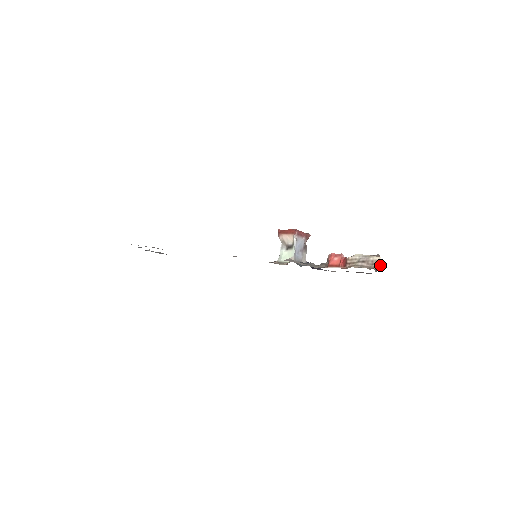
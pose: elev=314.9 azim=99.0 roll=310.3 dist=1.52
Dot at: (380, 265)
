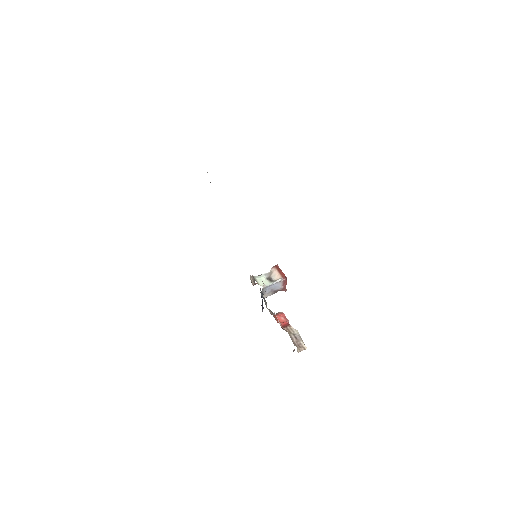
Dot at: occluded
